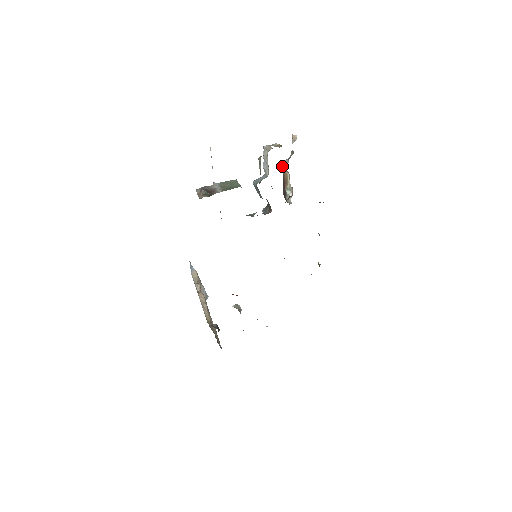
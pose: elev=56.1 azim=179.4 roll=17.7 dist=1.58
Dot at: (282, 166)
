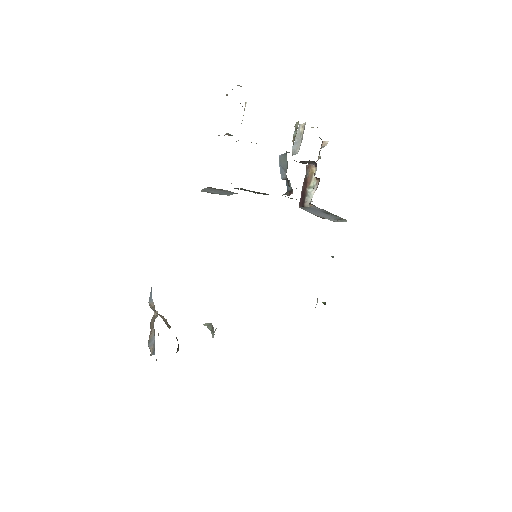
Dot at: occluded
